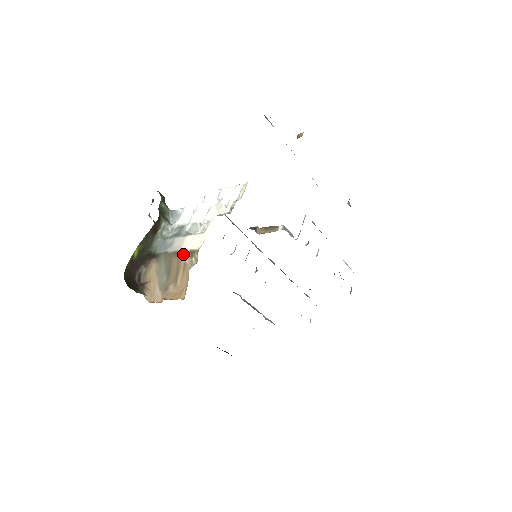
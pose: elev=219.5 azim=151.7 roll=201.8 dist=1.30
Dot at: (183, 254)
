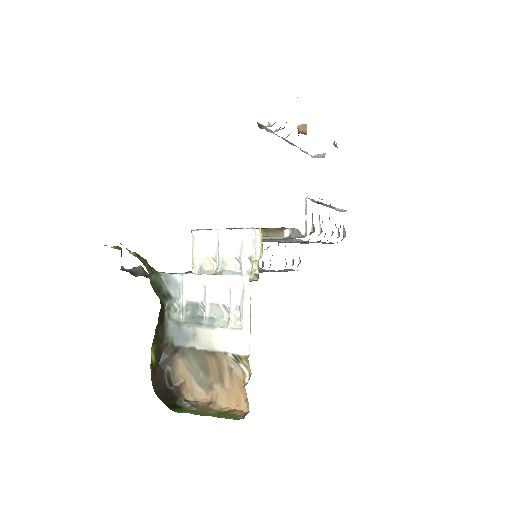
Dot at: (223, 357)
